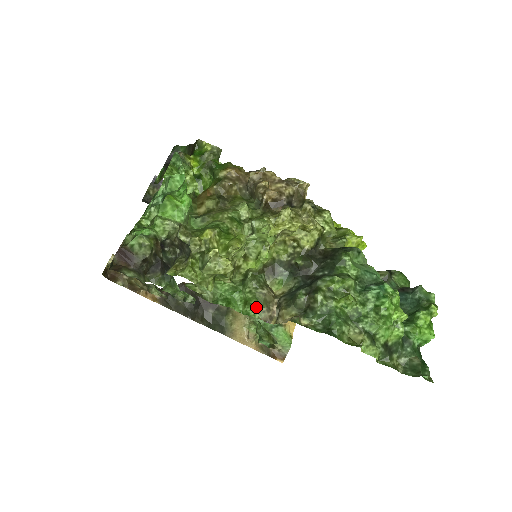
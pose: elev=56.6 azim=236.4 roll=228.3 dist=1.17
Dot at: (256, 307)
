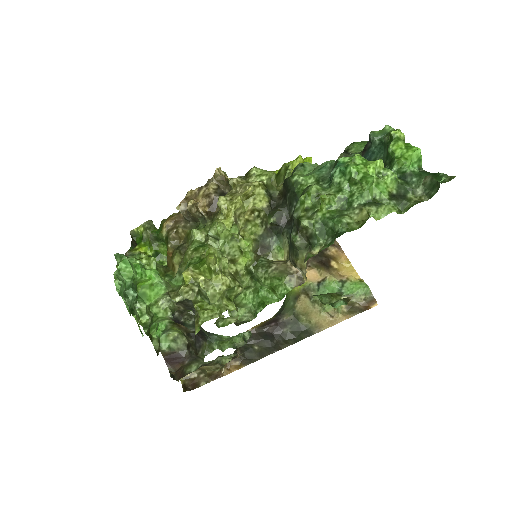
Dot at: (281, 284)
